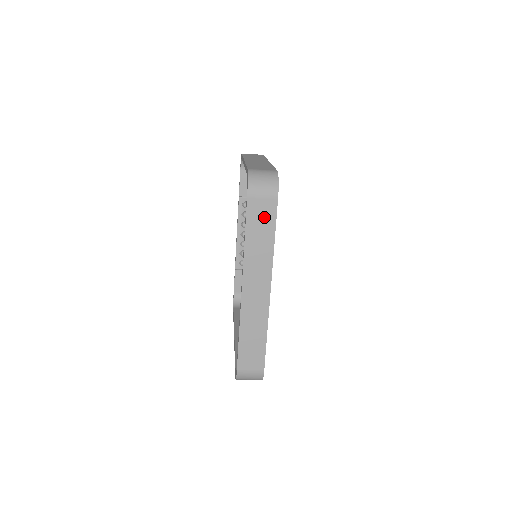
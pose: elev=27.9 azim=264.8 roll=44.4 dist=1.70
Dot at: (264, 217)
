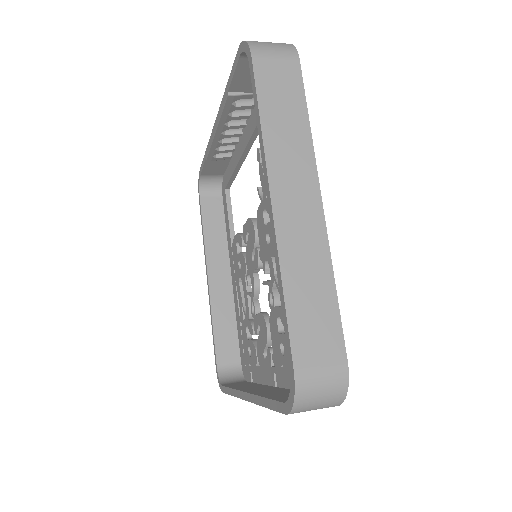
Dot at: occluded
